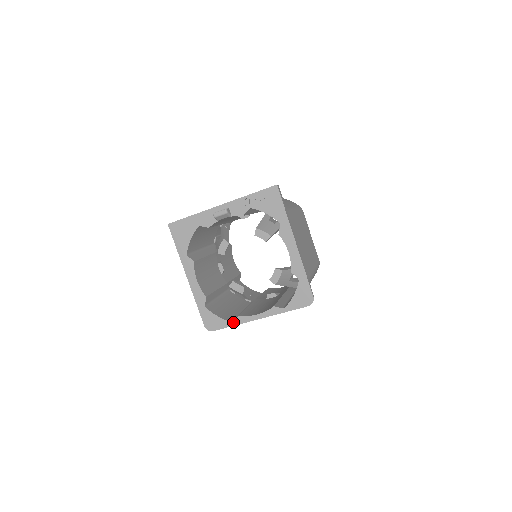
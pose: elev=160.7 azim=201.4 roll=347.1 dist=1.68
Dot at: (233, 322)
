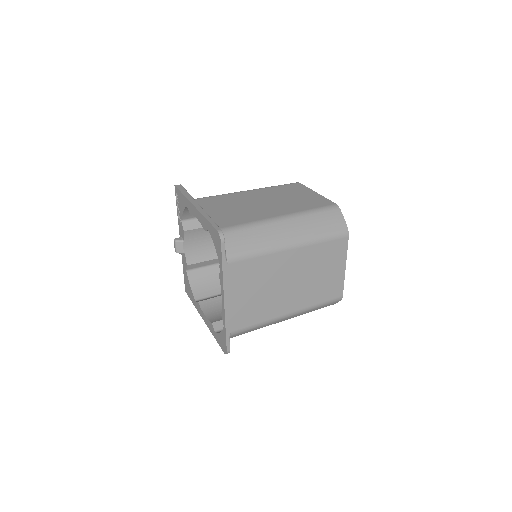
Dot at: (224, 326)
